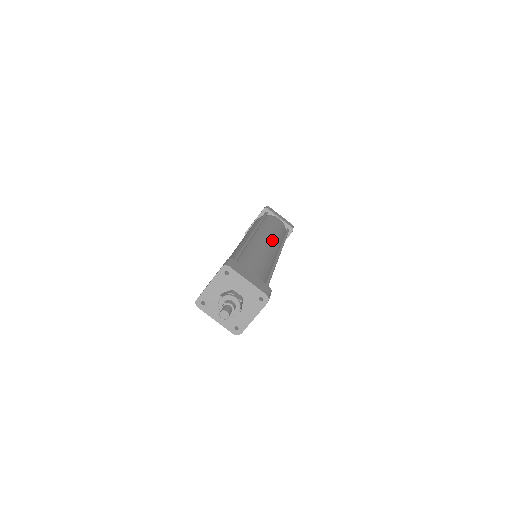
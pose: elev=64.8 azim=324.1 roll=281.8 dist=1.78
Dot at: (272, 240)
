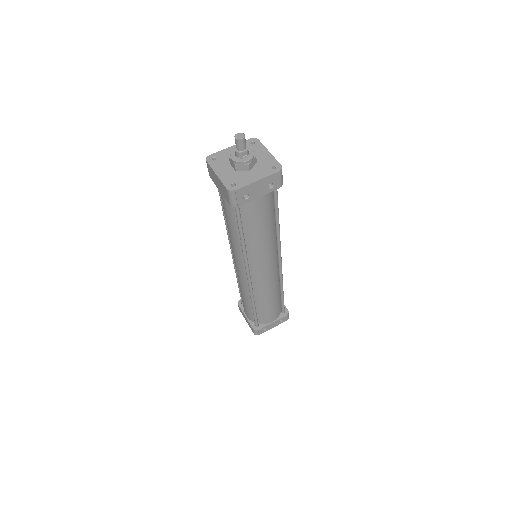
Dot at: occluded
